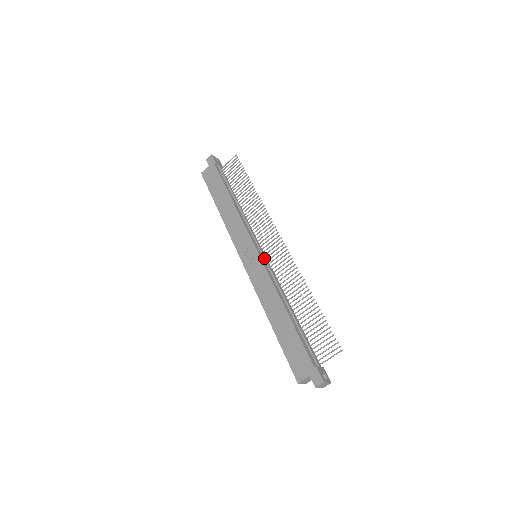
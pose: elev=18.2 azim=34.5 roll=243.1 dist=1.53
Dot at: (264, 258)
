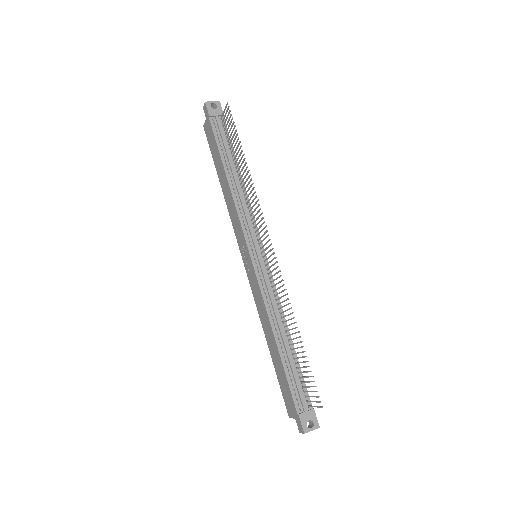
Dot at: (259, 265)
